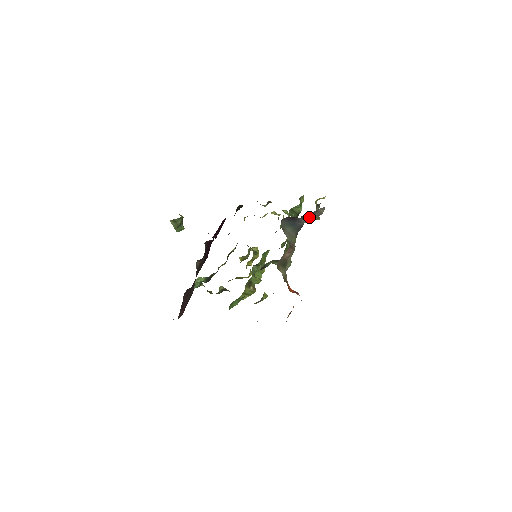
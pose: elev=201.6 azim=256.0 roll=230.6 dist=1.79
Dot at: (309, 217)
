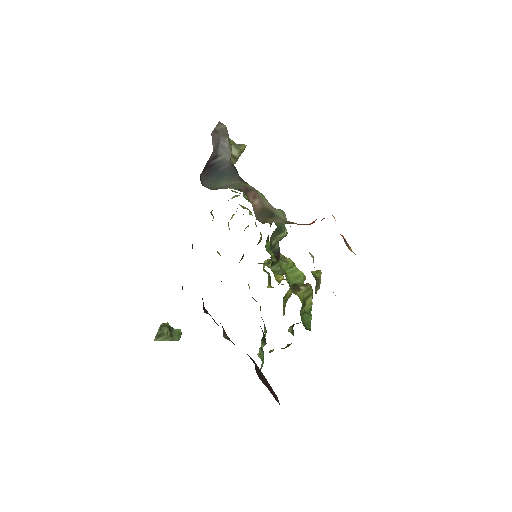
Dot at: (220, 148)
